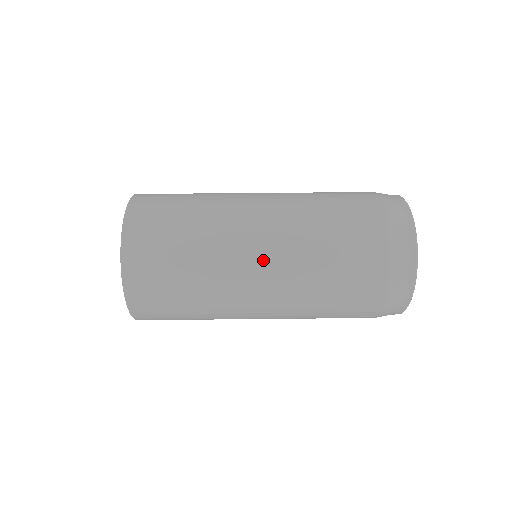
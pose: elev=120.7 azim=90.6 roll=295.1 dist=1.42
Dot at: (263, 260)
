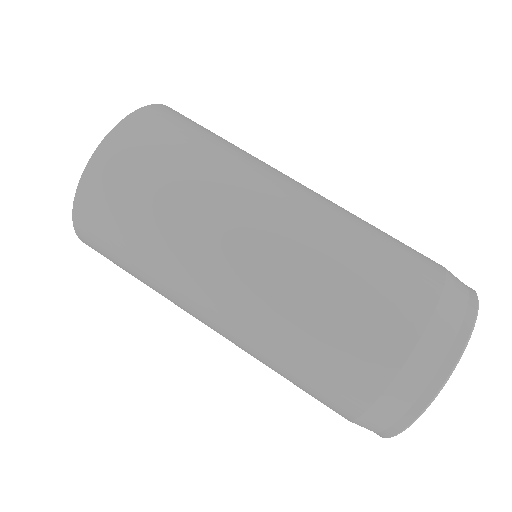
Dot at: (255, 244)
